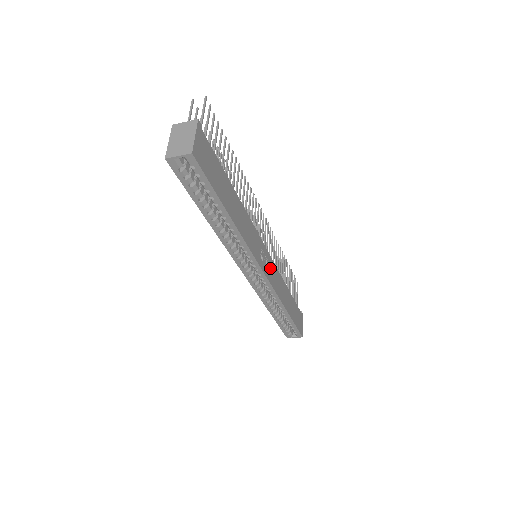
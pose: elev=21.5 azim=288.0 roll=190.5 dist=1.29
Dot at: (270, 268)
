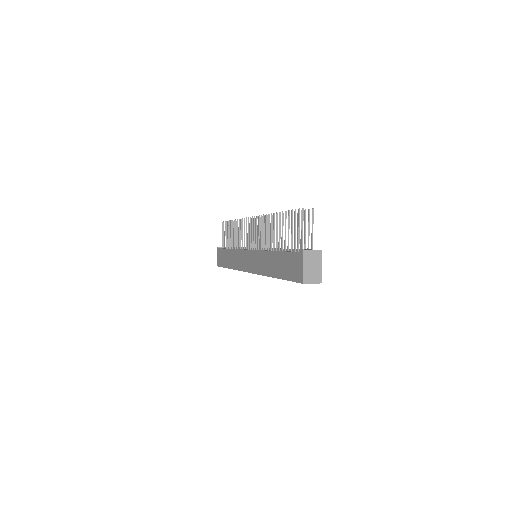
Dot at: occluded
